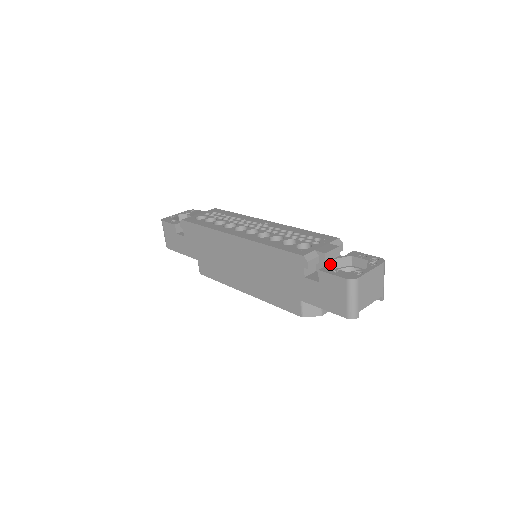
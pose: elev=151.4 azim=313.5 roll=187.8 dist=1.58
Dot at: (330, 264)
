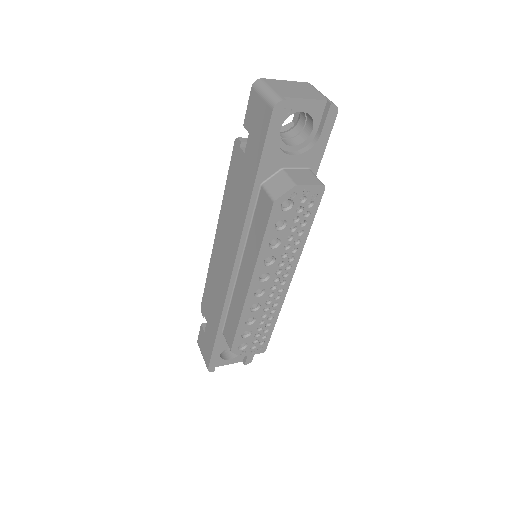
Dot at: occluded
